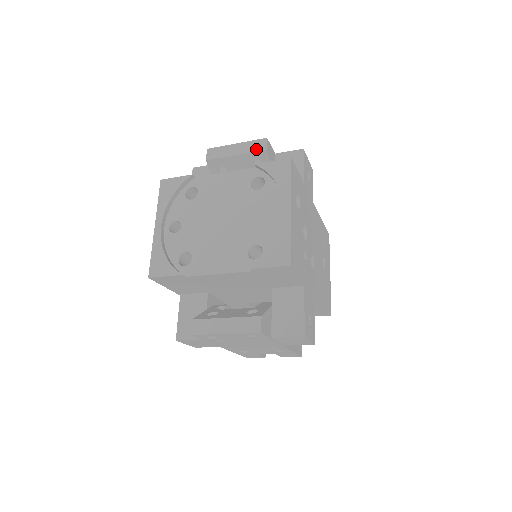
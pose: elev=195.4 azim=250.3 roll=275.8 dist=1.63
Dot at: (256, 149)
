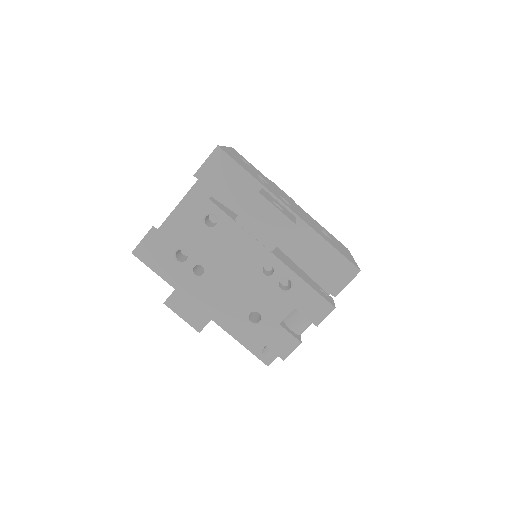
Dot at: occluded
